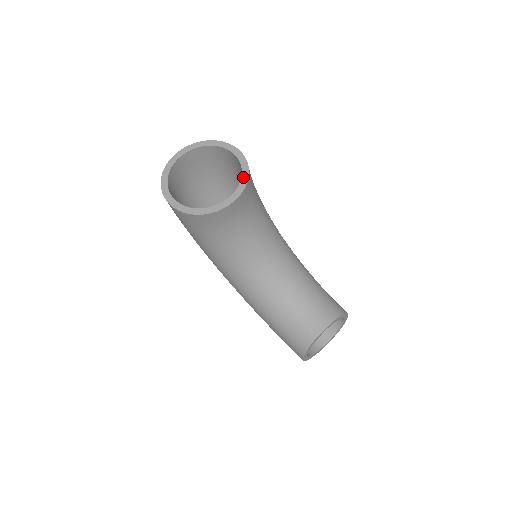
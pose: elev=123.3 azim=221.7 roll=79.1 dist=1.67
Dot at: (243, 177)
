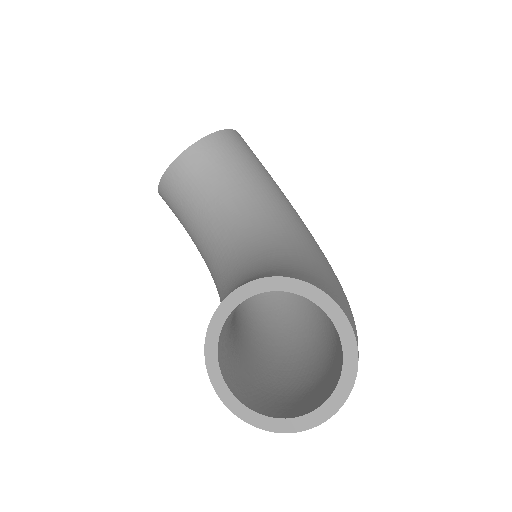
Dot at: occluded
